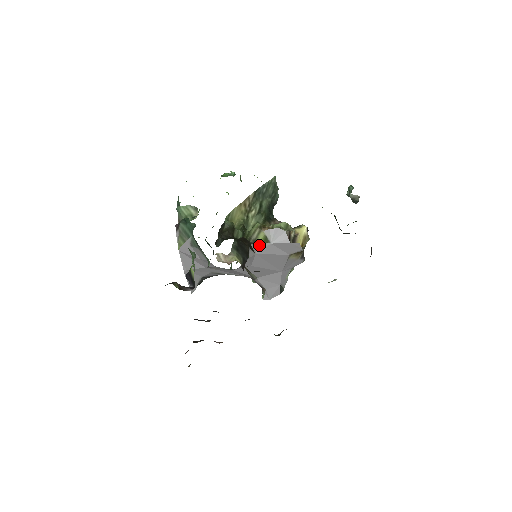
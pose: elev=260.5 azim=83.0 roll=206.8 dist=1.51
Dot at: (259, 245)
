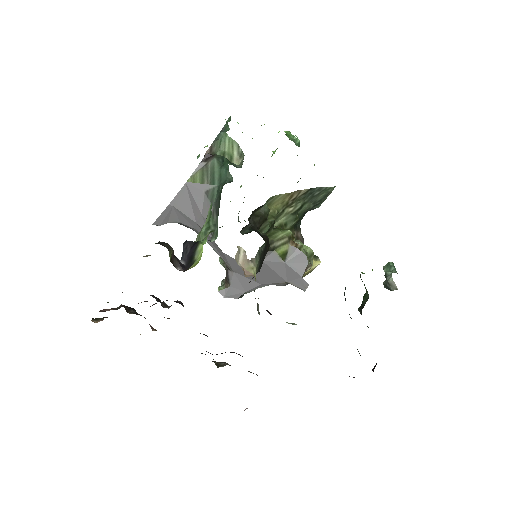
Dot at: (274, 255)
